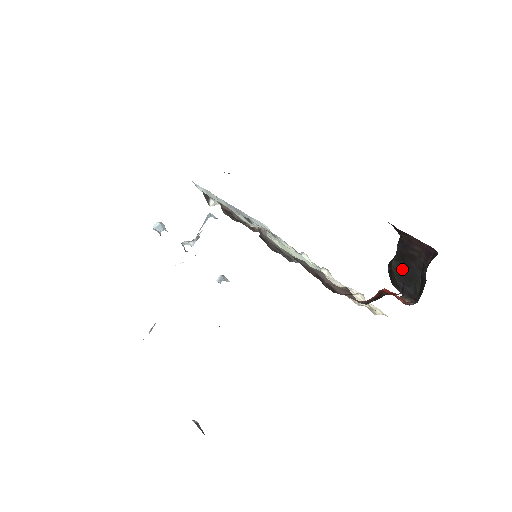
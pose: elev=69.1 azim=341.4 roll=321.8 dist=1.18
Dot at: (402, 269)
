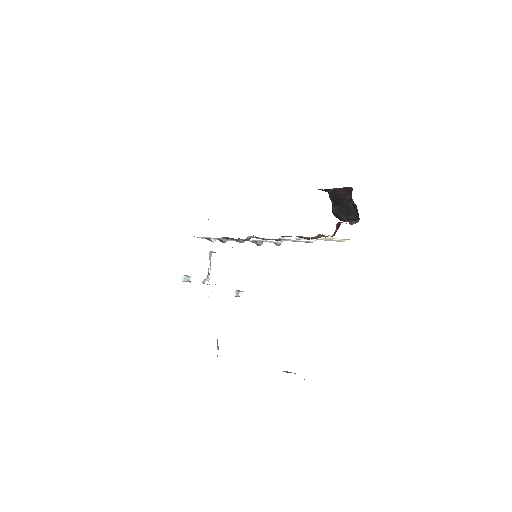
Dot at: (341, 209)
